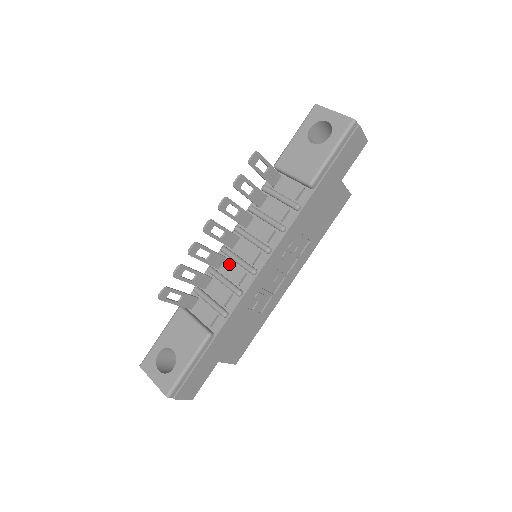
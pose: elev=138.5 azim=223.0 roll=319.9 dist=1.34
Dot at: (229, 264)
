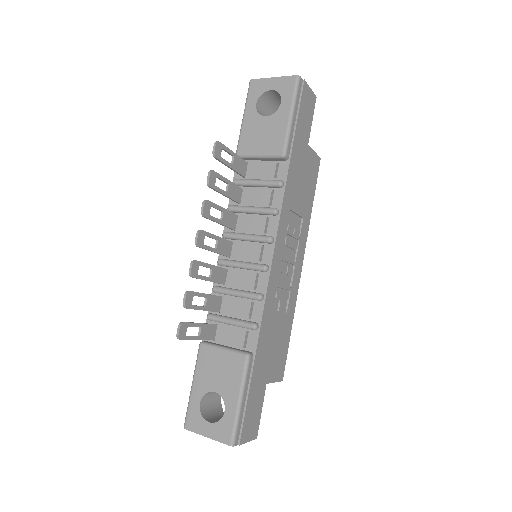
Dot at: (234, 274)
